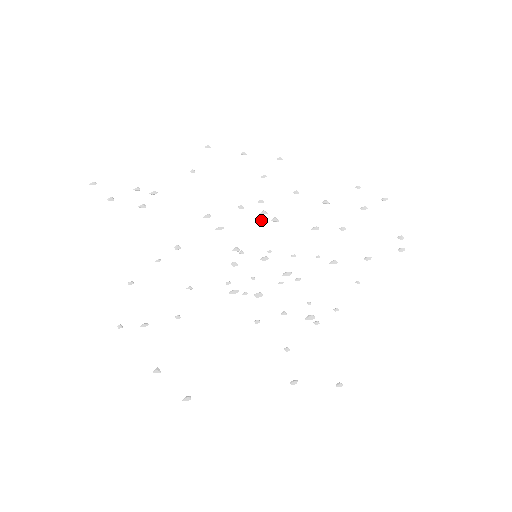
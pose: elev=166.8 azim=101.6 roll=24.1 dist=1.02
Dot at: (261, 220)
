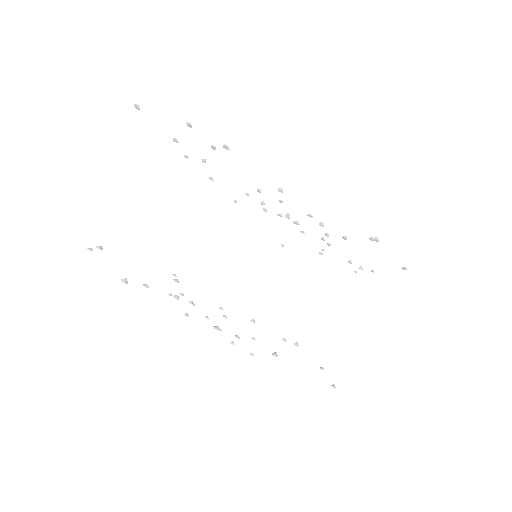
Dot at: (289, 216)
